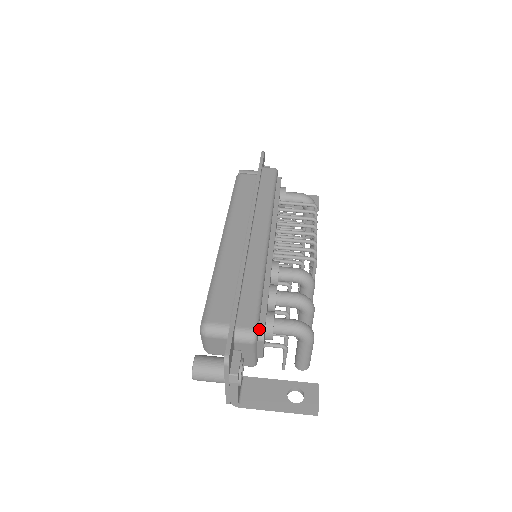
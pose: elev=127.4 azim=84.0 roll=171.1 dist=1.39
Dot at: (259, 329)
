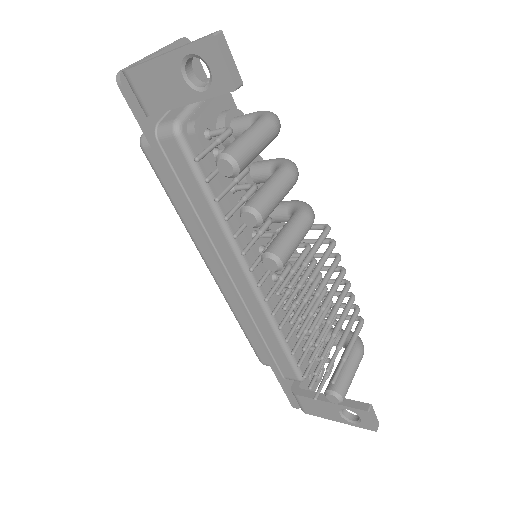
Dot at: (227, 96)
